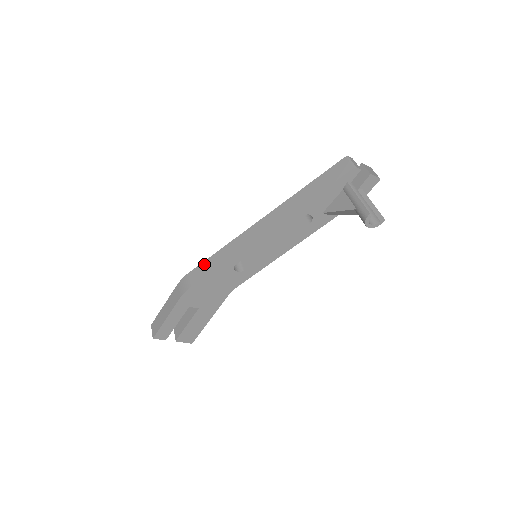
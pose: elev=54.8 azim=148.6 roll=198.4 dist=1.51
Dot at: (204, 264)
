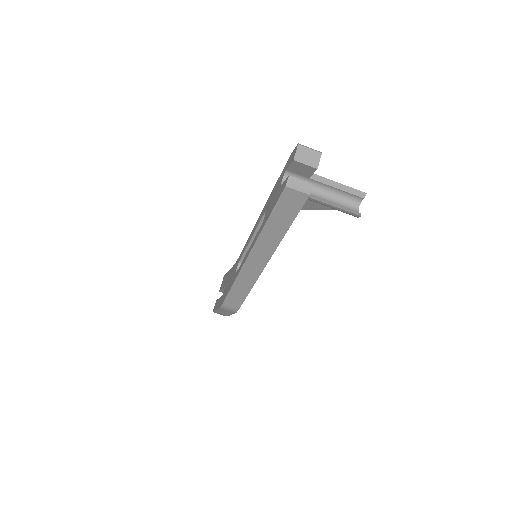
Dot at: (231, 296)
